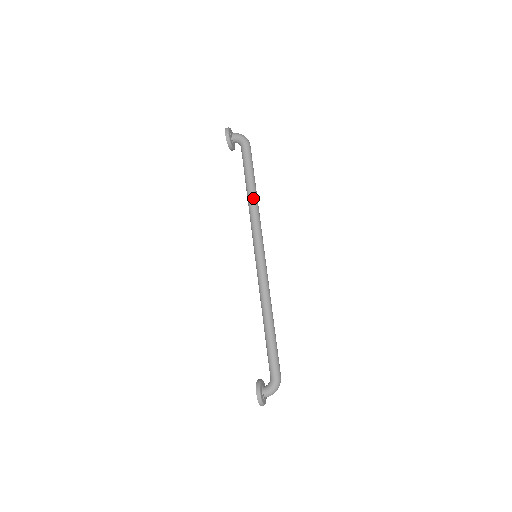
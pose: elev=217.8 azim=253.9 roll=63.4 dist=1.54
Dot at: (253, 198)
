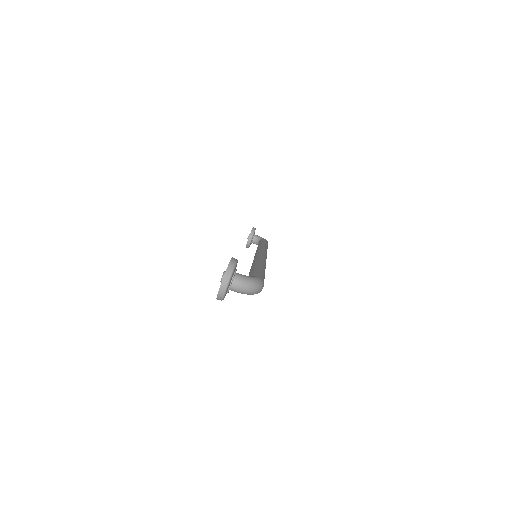
Dot at: occluded
